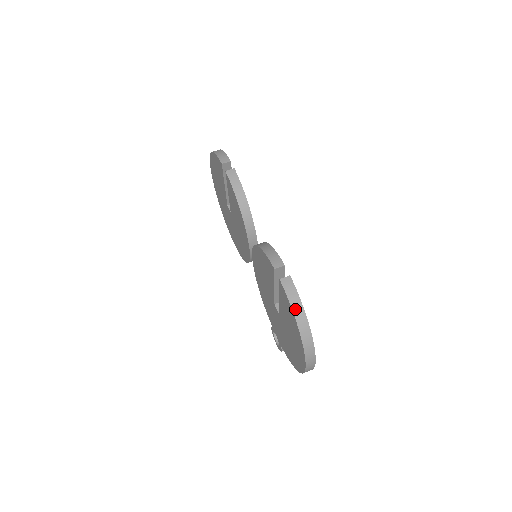
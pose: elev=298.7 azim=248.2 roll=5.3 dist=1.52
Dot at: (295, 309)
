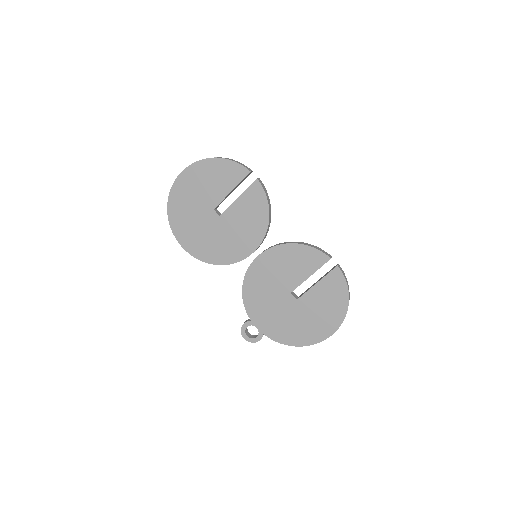
Dot at: (348, 286)
